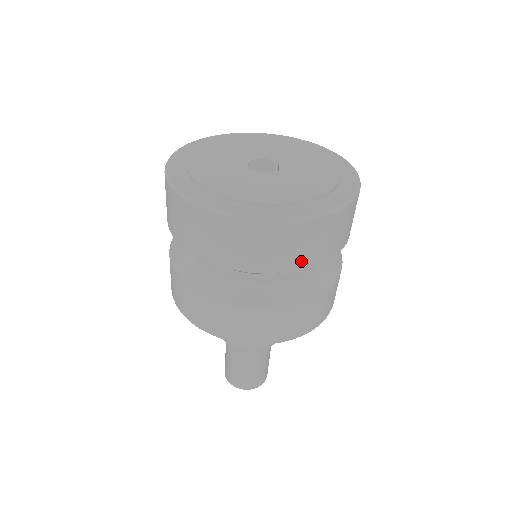
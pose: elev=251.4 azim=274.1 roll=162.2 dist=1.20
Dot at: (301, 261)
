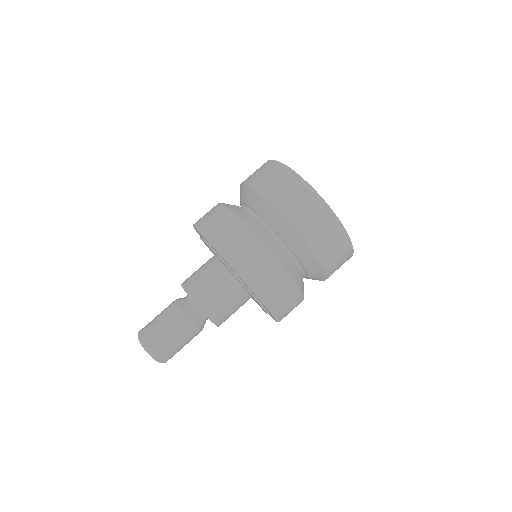
Dot at: (317, 245)
